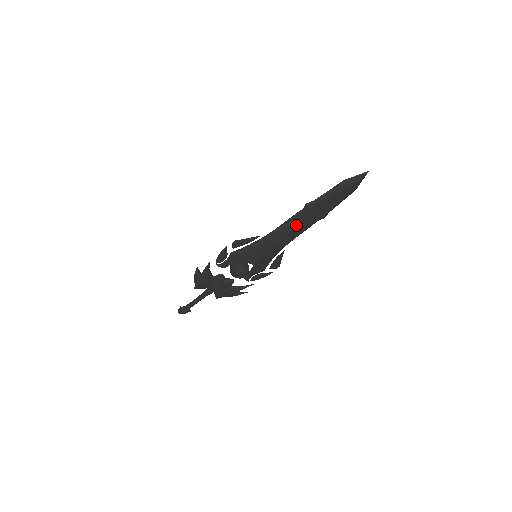
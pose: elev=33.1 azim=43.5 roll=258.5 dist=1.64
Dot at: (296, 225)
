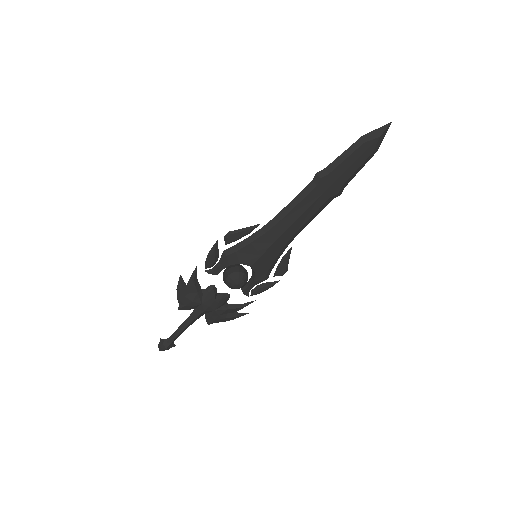
Dot at: (305, 205)
